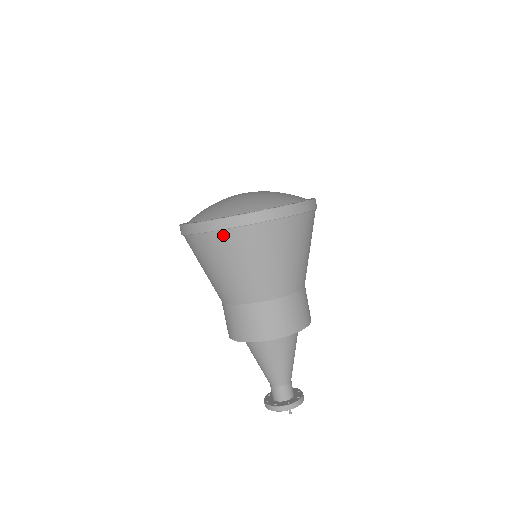
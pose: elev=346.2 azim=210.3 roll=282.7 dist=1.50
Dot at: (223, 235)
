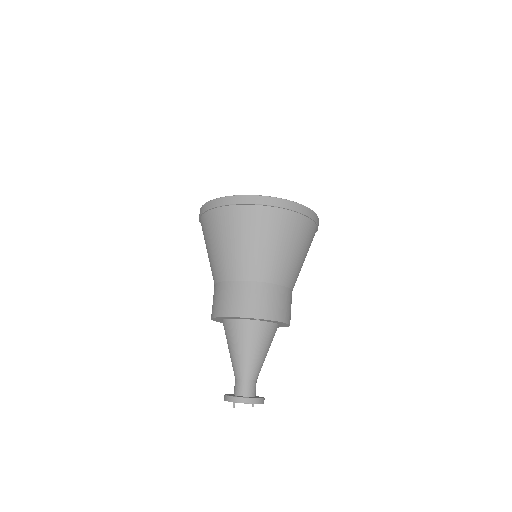
Dot at: (203, 219)
